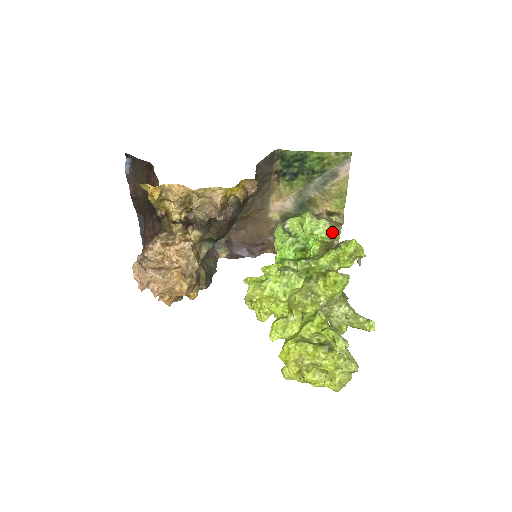
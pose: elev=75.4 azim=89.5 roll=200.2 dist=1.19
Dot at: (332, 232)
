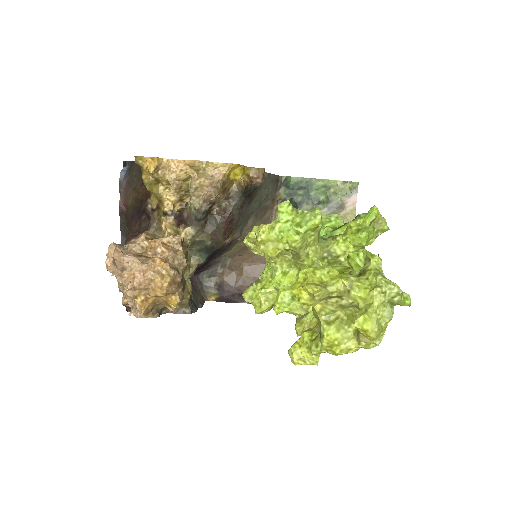
Dot at: occluded
